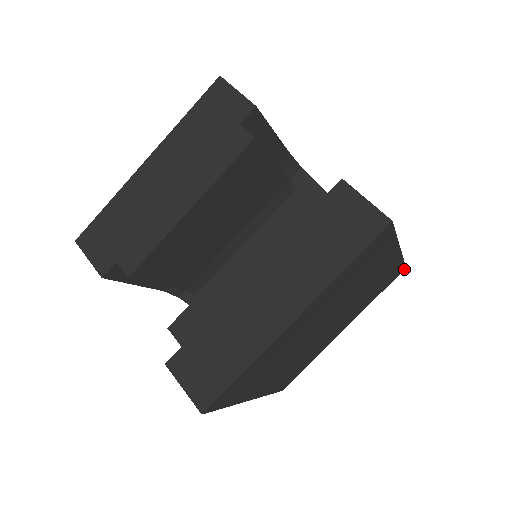
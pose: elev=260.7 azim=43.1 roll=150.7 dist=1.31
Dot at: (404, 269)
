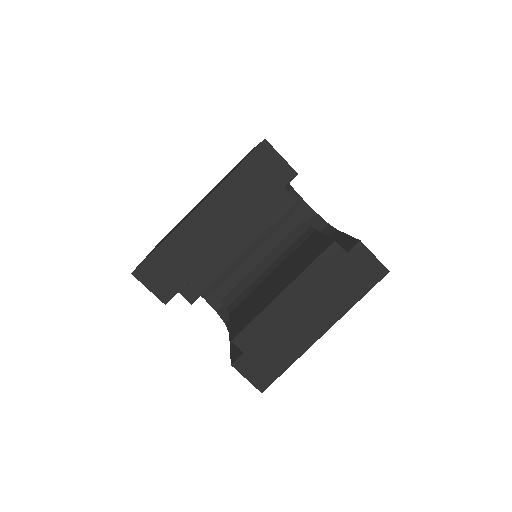
Dot at: occluded
